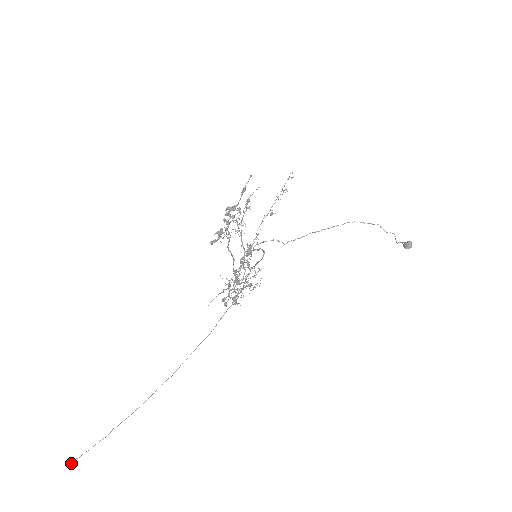
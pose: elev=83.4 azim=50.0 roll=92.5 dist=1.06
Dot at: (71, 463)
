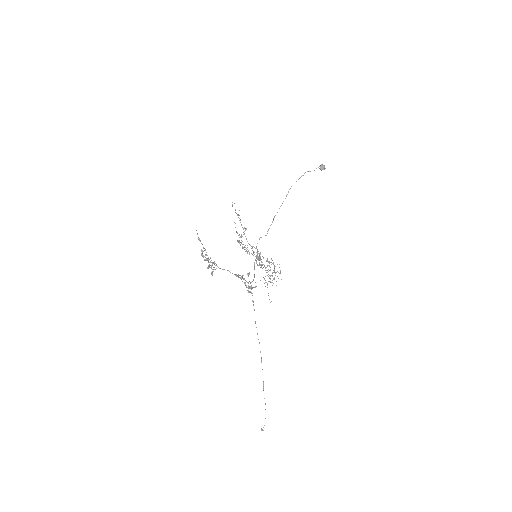
Dot at: (262, 430)
